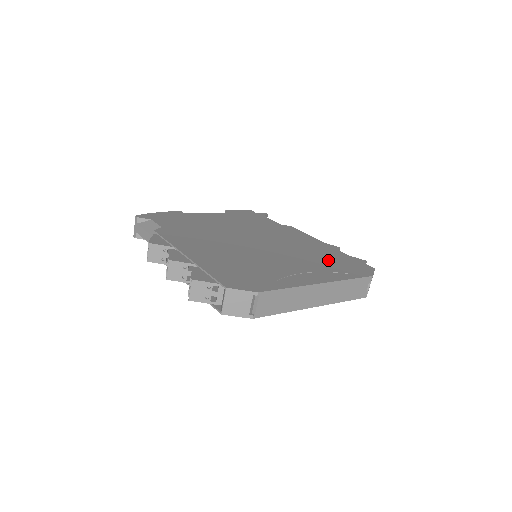
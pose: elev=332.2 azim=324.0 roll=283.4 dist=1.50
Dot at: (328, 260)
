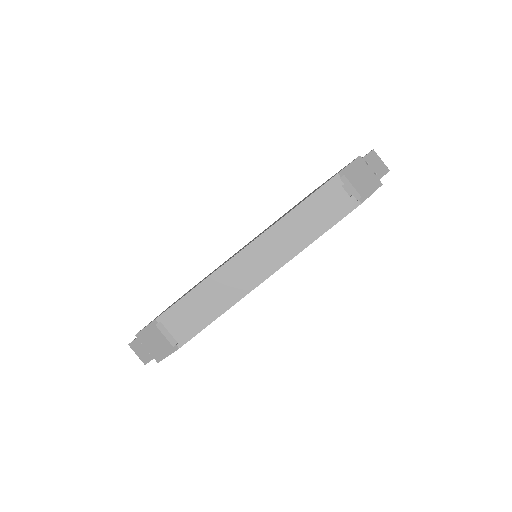
Dot at: occluded
